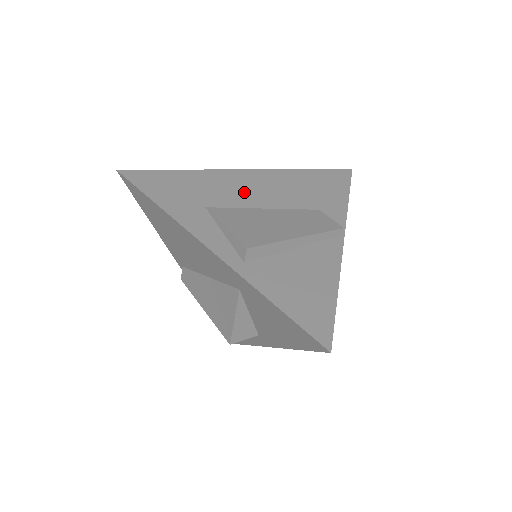
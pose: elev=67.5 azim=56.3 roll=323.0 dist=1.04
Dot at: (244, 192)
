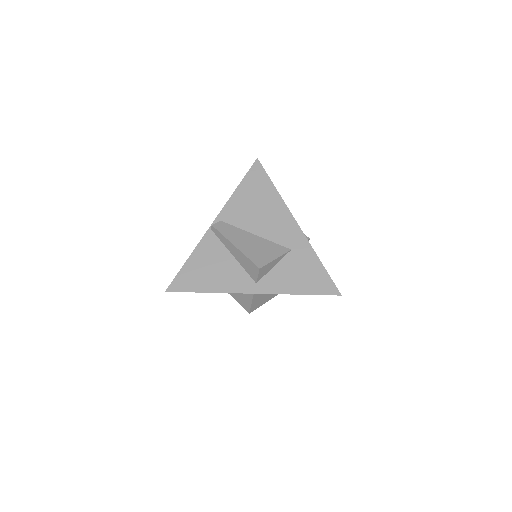
Dot at: occluded
